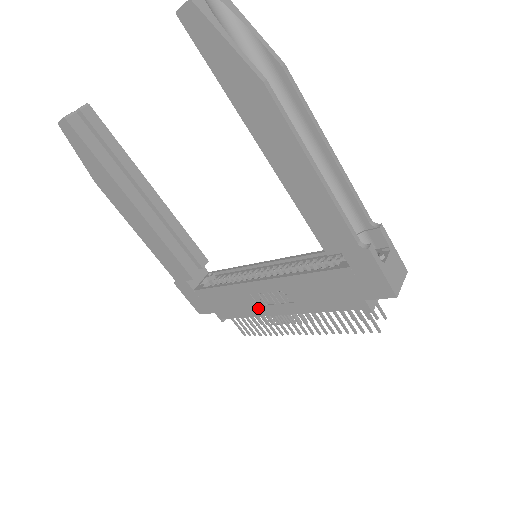
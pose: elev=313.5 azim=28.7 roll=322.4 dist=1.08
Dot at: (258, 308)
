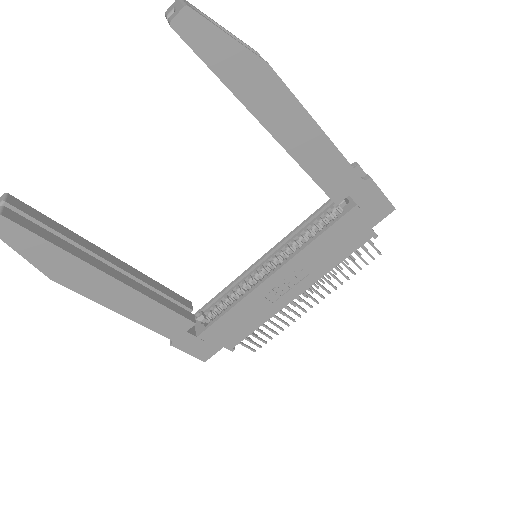
Dot at: (273, 306)
